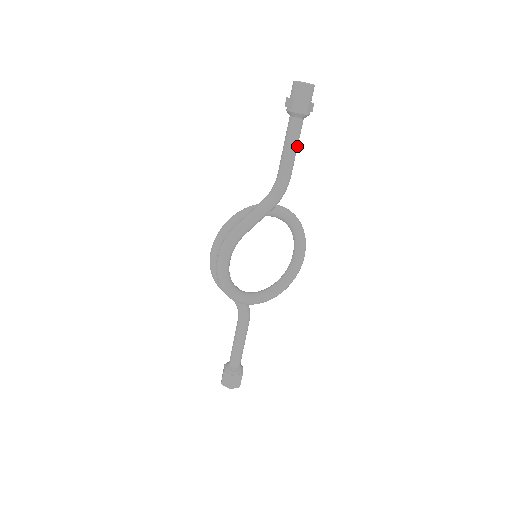
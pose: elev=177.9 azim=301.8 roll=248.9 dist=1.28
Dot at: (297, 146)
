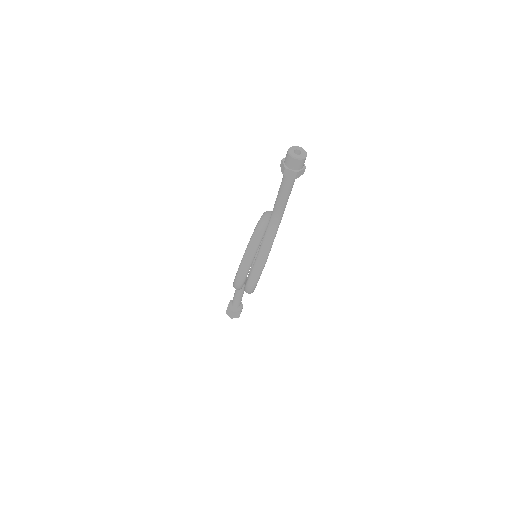
Dot at: occluded
